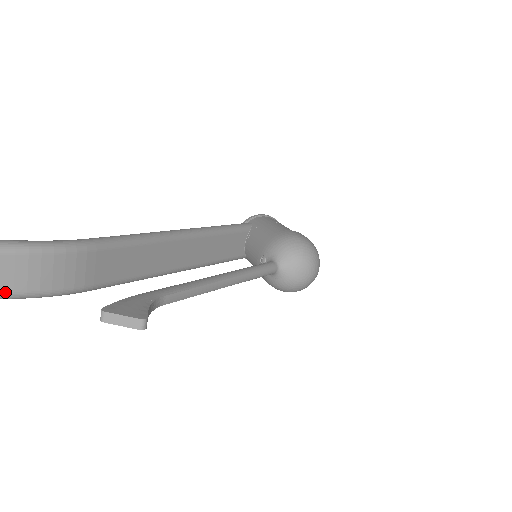
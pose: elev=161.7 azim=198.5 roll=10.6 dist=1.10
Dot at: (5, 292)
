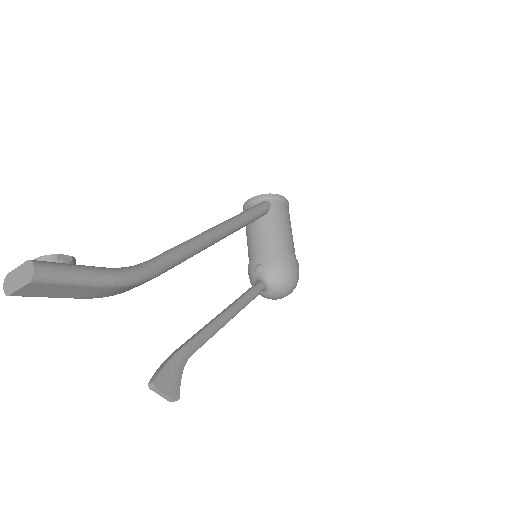
Dot at: (75, 298)
